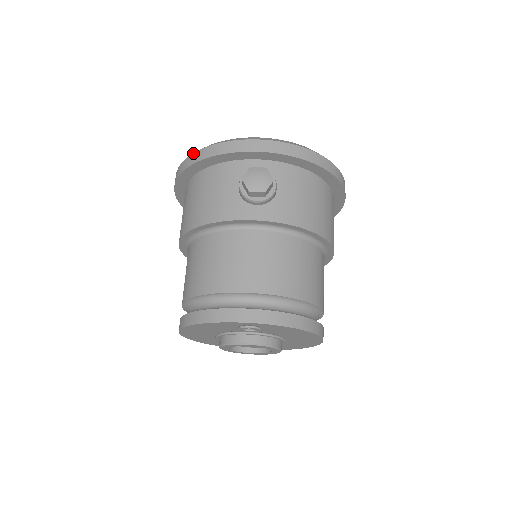
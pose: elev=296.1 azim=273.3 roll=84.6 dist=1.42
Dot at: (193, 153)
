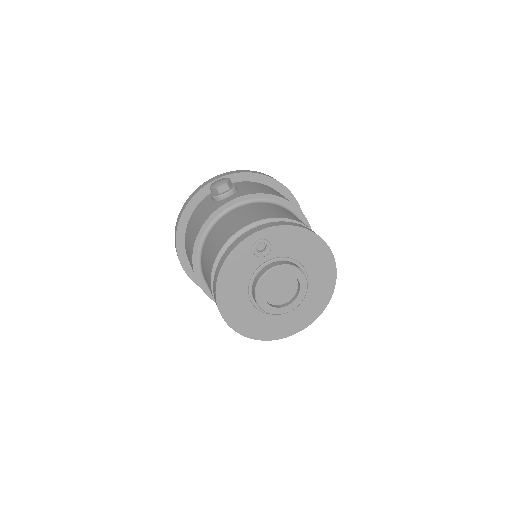
Dot at: (178, 216)
